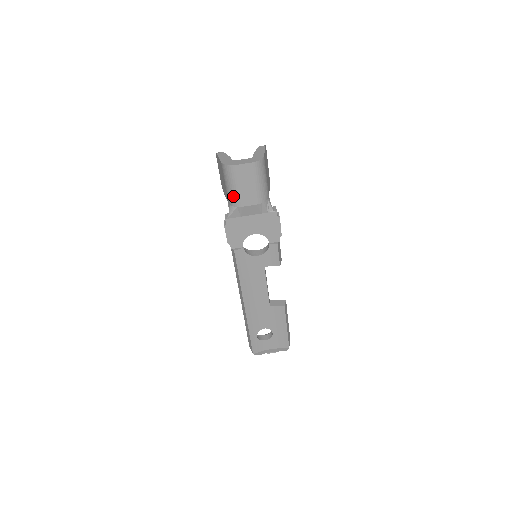
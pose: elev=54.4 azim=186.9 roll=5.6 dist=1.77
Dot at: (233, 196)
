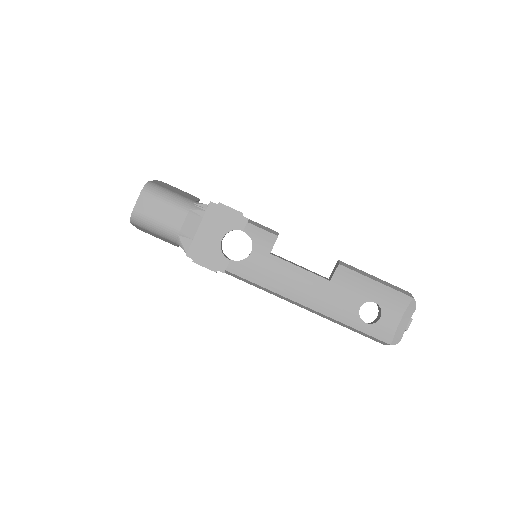
Dot at: (165, 232)
